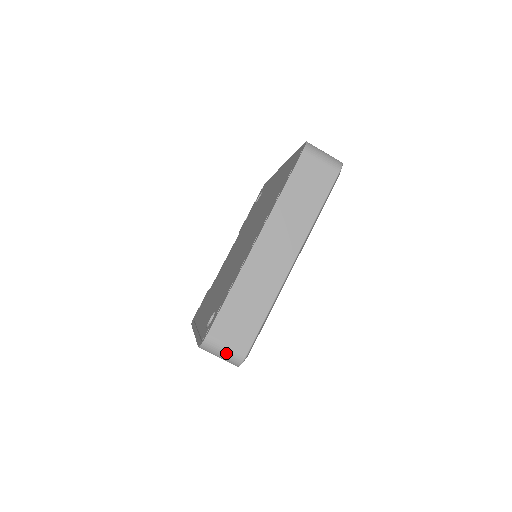
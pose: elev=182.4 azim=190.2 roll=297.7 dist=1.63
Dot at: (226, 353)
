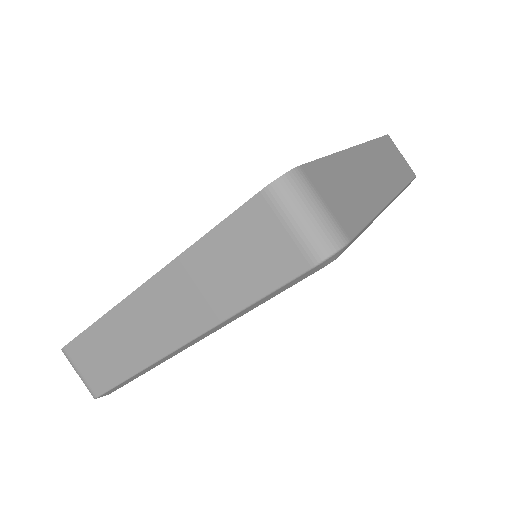
Dot at: (319, 215)
